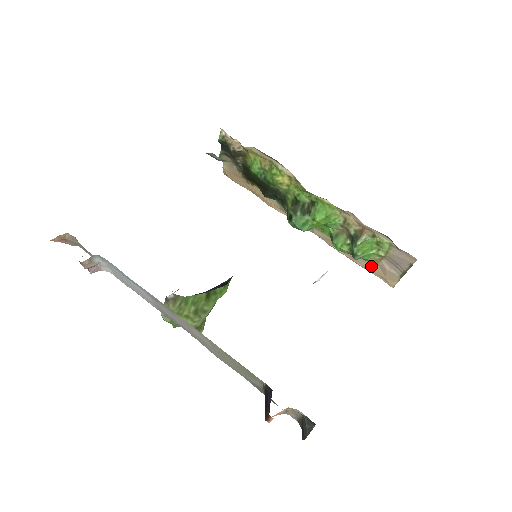
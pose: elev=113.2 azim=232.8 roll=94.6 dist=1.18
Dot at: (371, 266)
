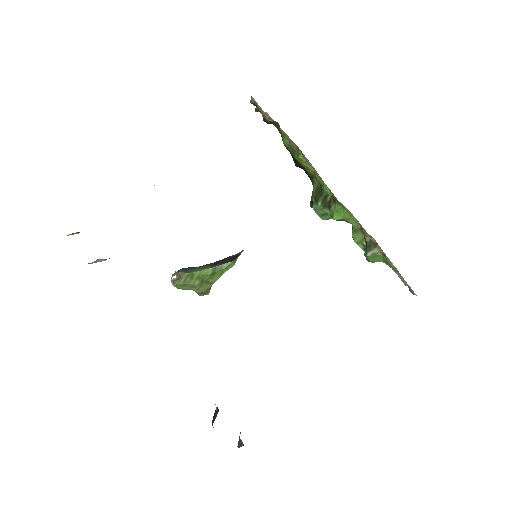
Dot at: occluded
